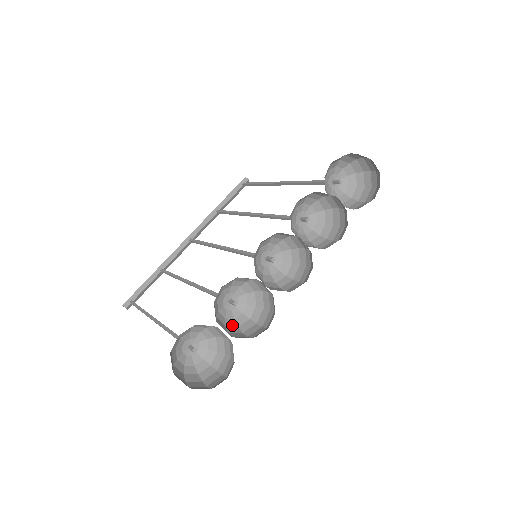
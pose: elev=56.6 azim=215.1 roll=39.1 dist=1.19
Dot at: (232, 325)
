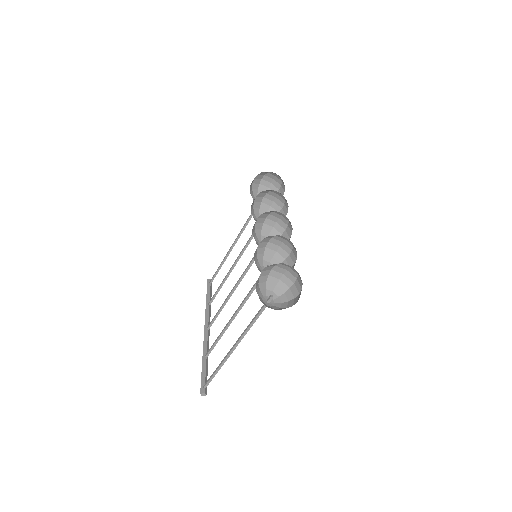
Dot at: occluded
